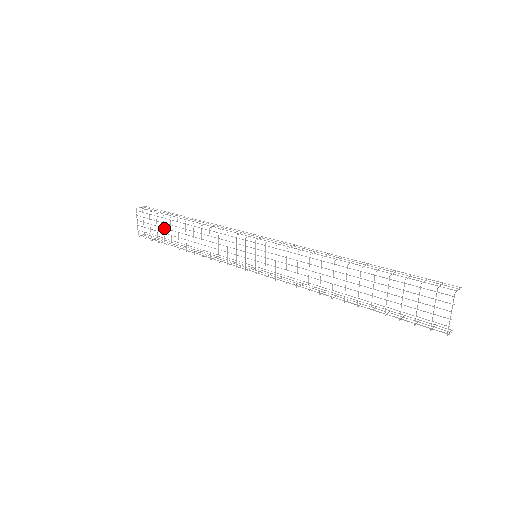
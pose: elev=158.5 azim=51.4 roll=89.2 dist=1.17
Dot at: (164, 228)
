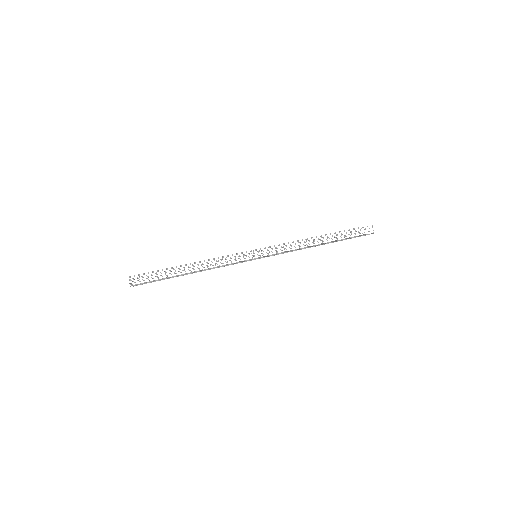
Dot at: occluded
